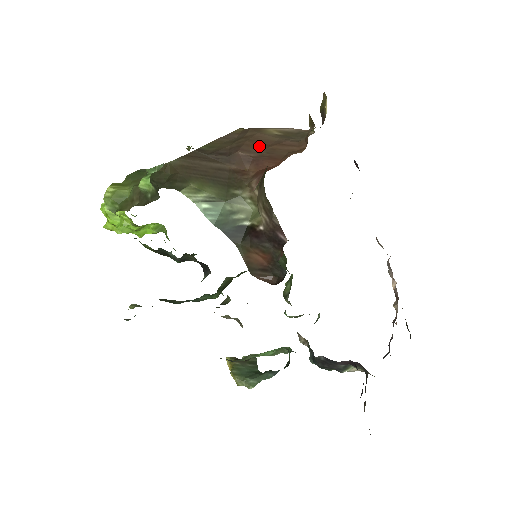
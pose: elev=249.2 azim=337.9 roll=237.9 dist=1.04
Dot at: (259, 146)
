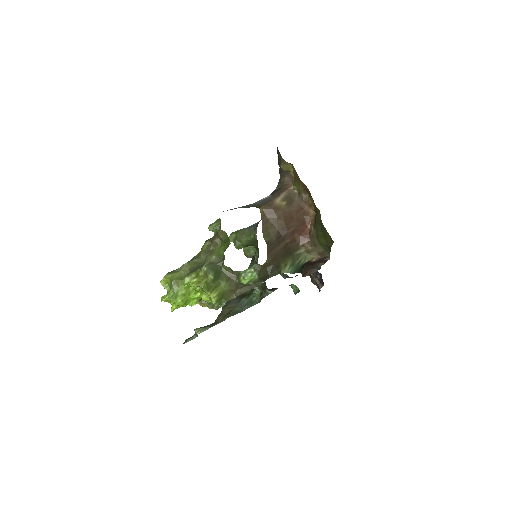
Dot at: (292, 221)
